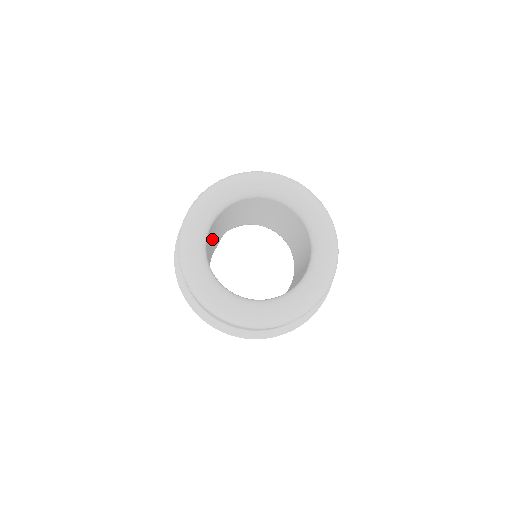
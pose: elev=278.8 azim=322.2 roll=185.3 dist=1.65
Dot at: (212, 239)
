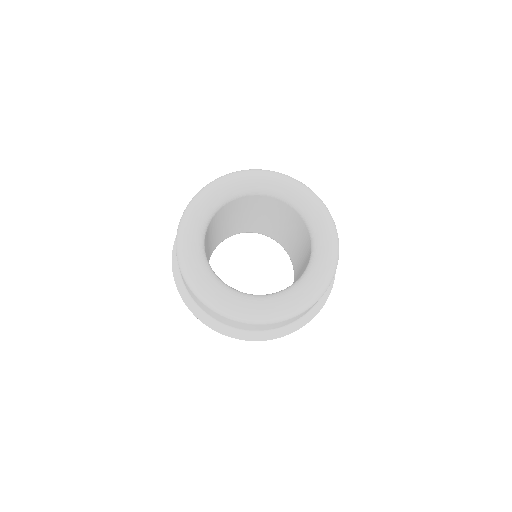
Dot at: occluded
